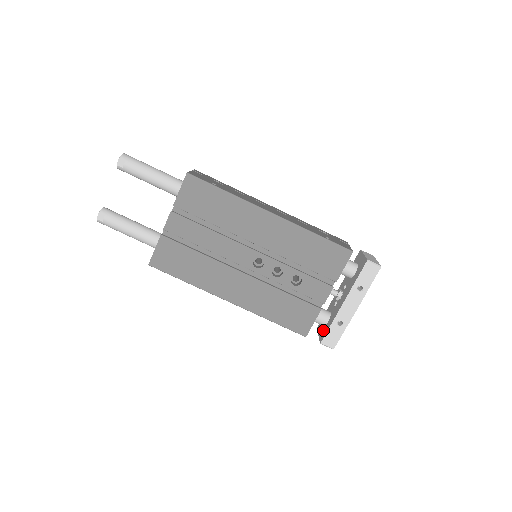
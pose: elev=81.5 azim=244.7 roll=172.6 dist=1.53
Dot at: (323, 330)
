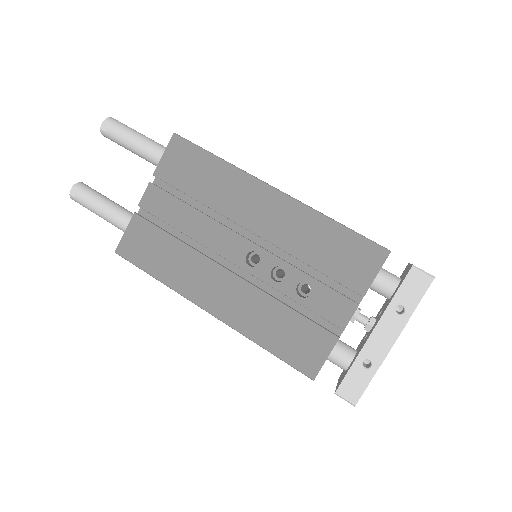
Dot at: (343, 375)
